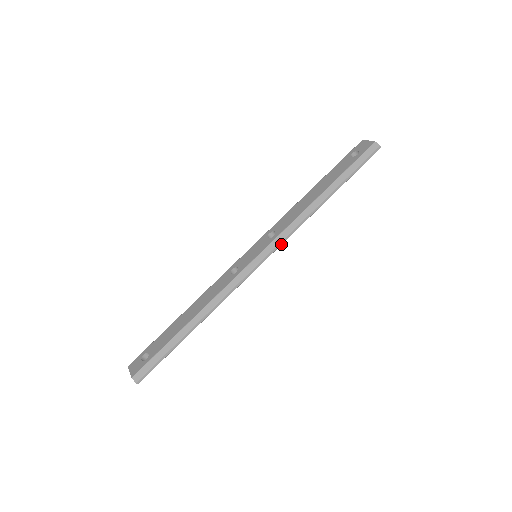
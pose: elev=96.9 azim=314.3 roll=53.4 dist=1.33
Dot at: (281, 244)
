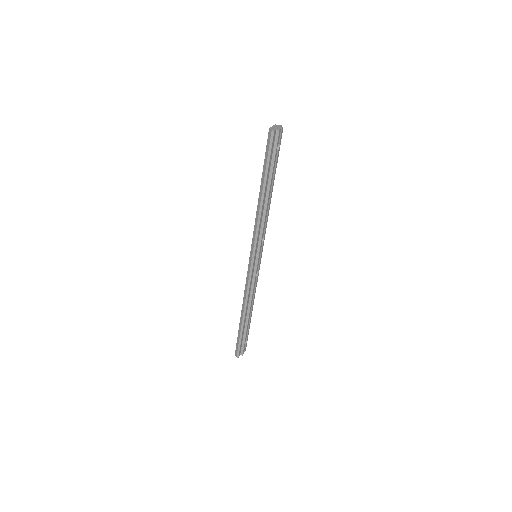
Dot at: (256, 244)
